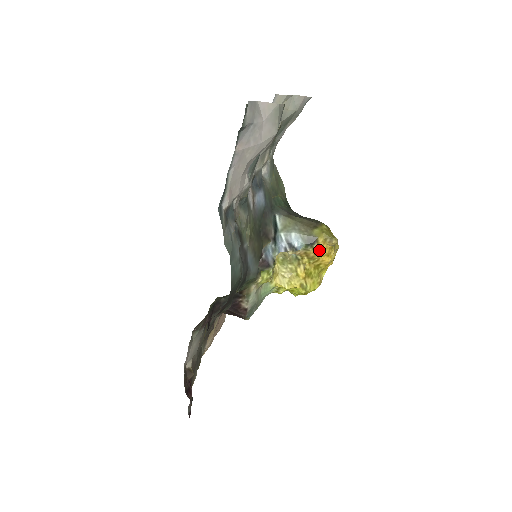
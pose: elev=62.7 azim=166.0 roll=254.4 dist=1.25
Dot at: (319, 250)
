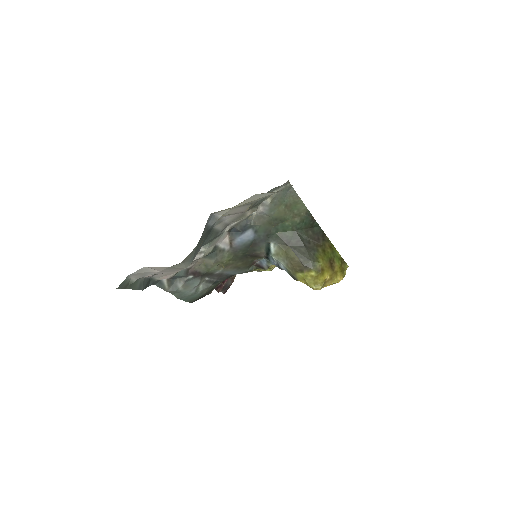
Dot at: occluded
